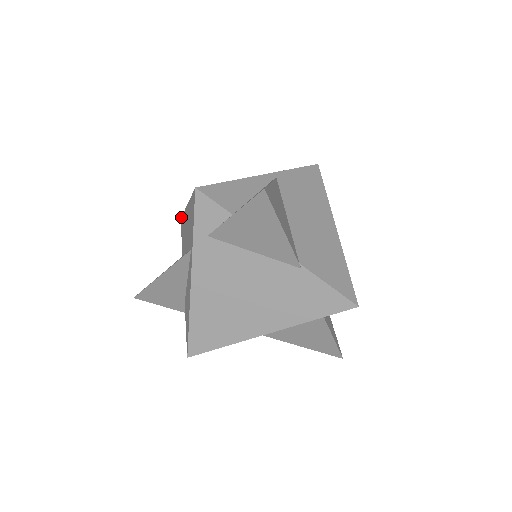
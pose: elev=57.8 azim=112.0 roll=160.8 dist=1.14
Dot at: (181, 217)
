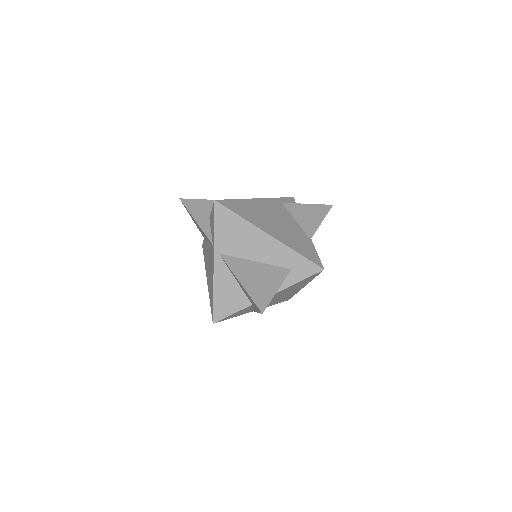
Dot at: occluded
